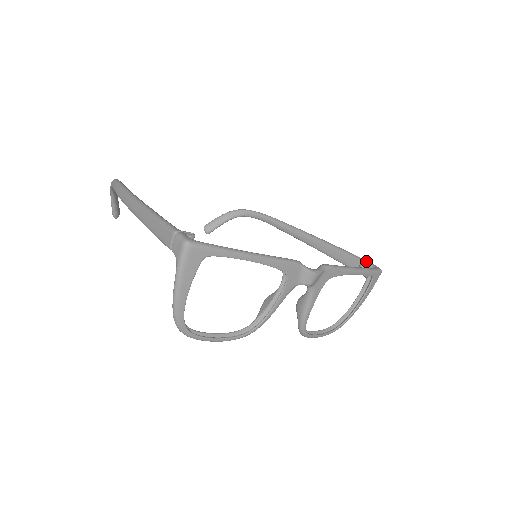
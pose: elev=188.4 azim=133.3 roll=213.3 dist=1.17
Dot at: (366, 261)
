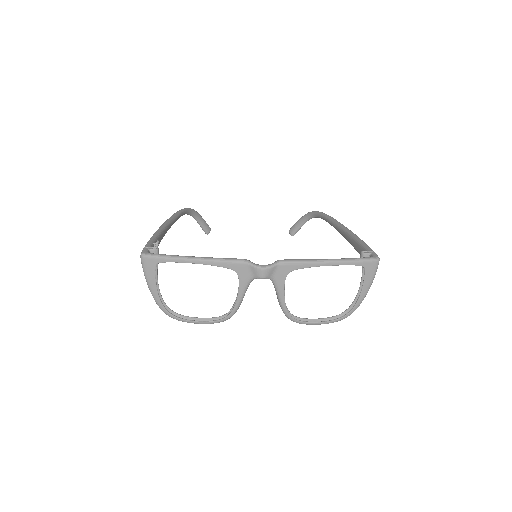
Dot at: (368, 251)
